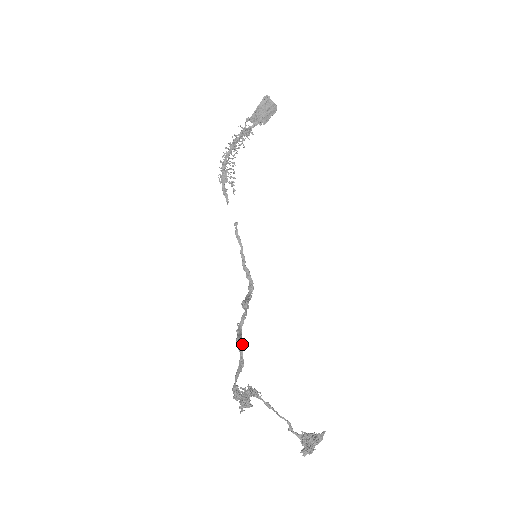
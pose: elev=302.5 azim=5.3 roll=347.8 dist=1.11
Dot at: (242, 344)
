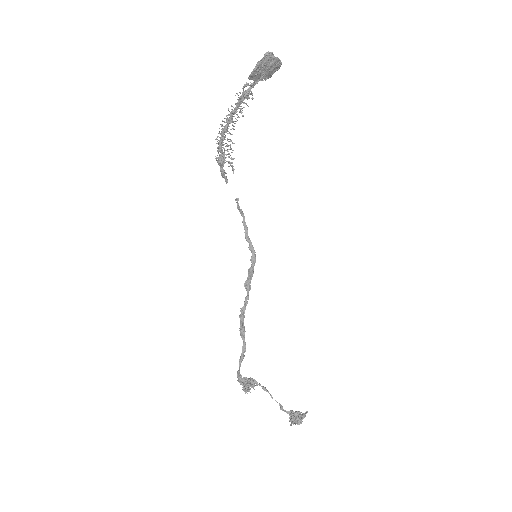
Dot at: (244, 334)
